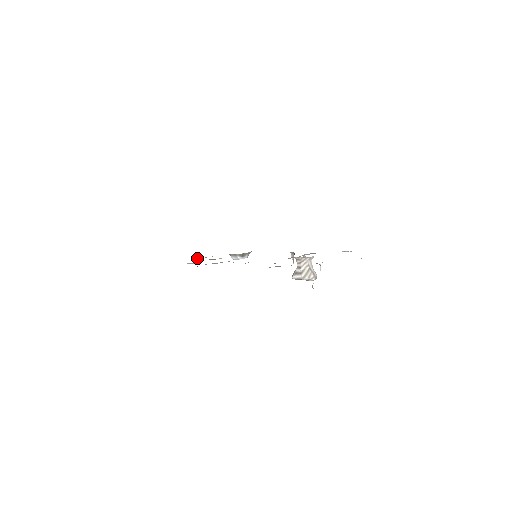
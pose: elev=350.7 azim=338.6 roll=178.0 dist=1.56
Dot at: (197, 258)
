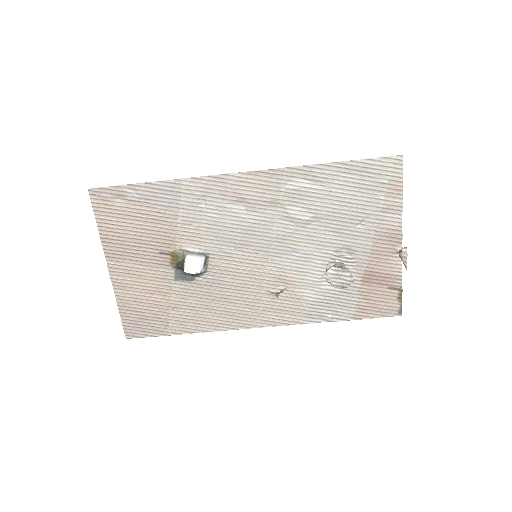
Dot at: (200, 201)
